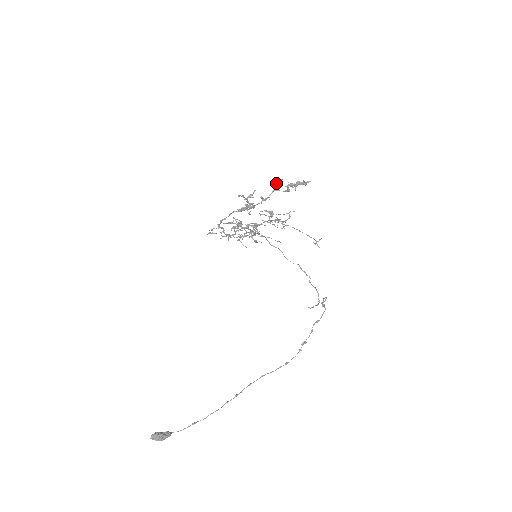
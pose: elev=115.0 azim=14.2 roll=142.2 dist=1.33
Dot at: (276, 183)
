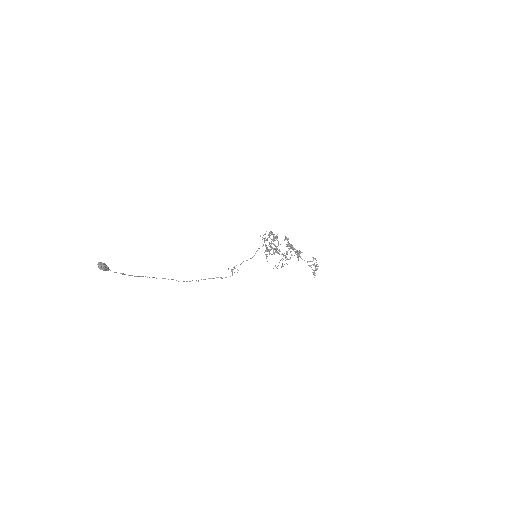
Dot at: occluded
